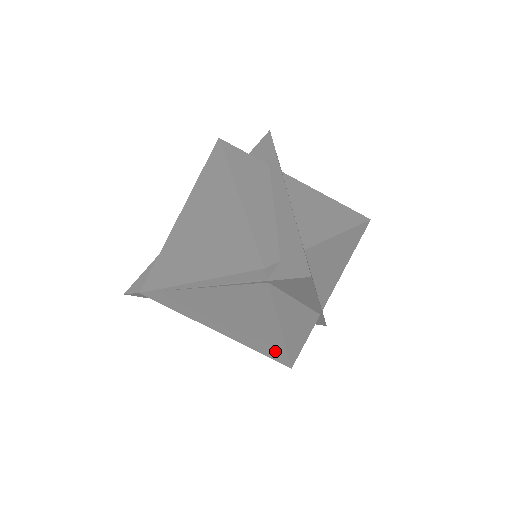
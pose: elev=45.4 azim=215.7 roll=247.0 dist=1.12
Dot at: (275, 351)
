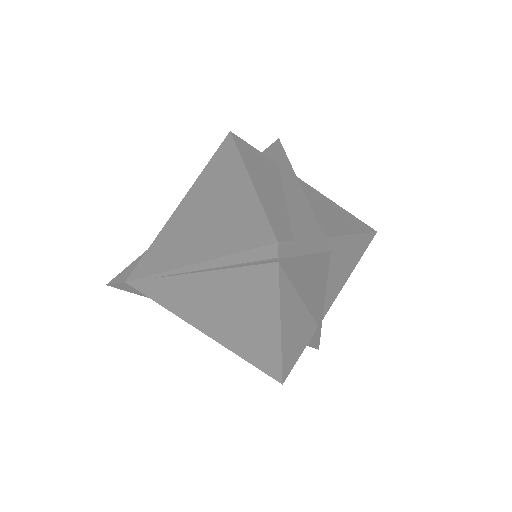
Dot at: (268, 360)
